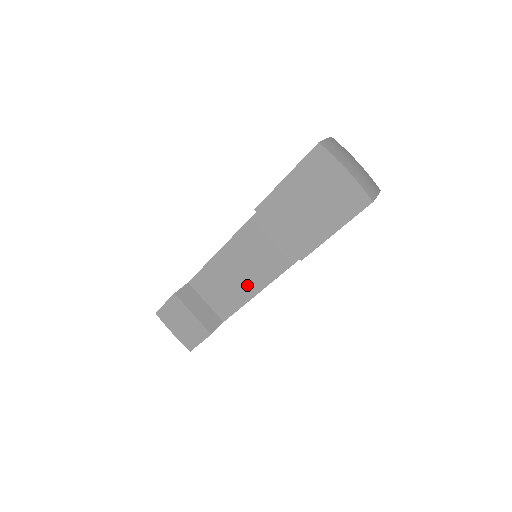
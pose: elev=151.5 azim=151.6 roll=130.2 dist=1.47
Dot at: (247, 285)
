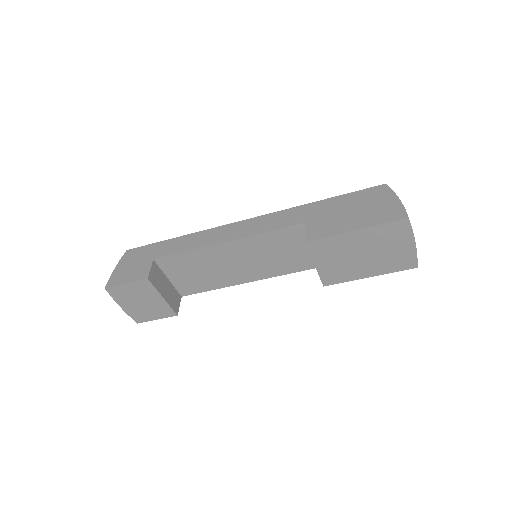
Dot at: (232, 276)
